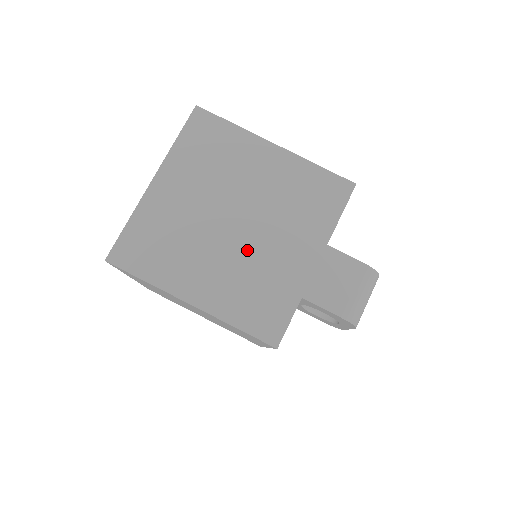
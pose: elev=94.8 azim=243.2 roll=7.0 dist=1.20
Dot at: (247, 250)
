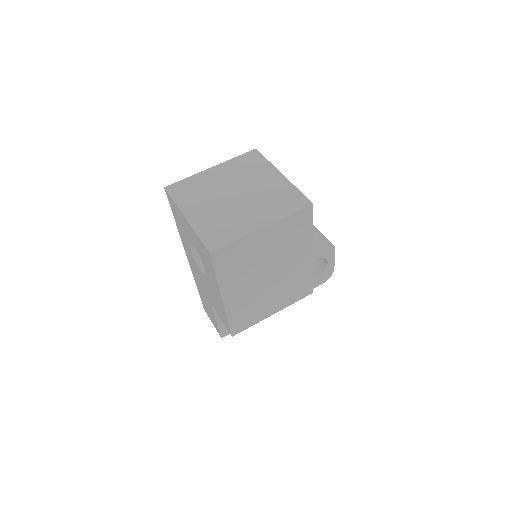
Dot at: (254, 196)
